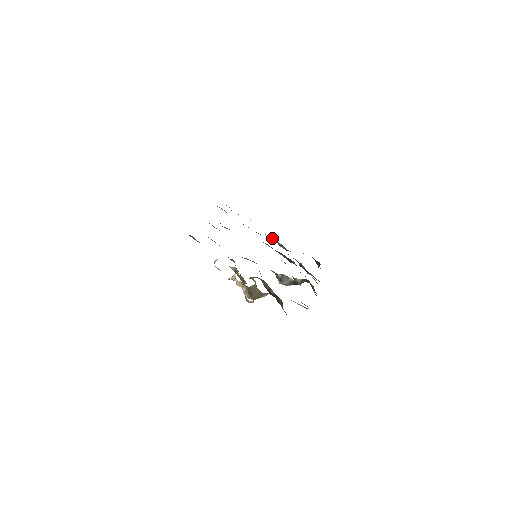
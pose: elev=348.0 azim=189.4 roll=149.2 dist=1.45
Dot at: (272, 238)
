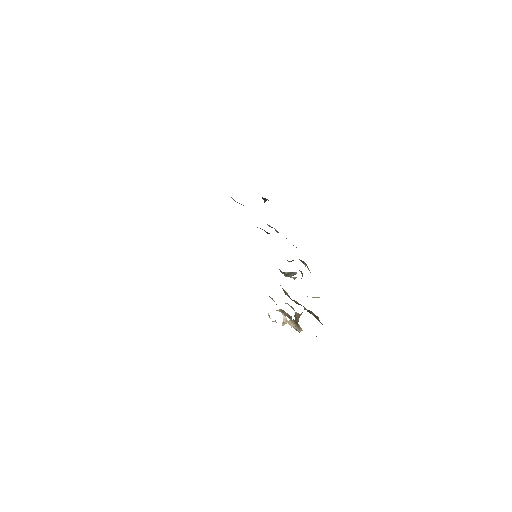
Dot at: occluded
